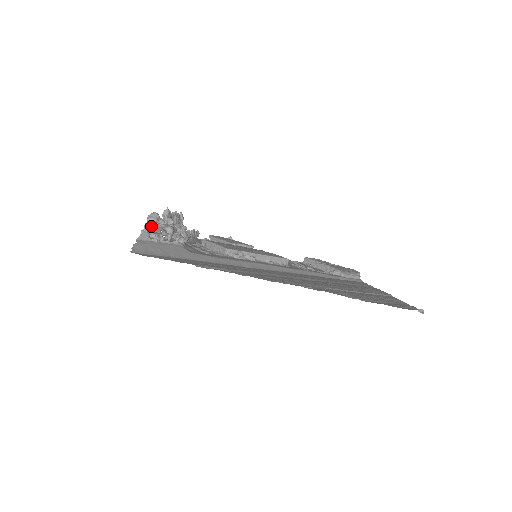
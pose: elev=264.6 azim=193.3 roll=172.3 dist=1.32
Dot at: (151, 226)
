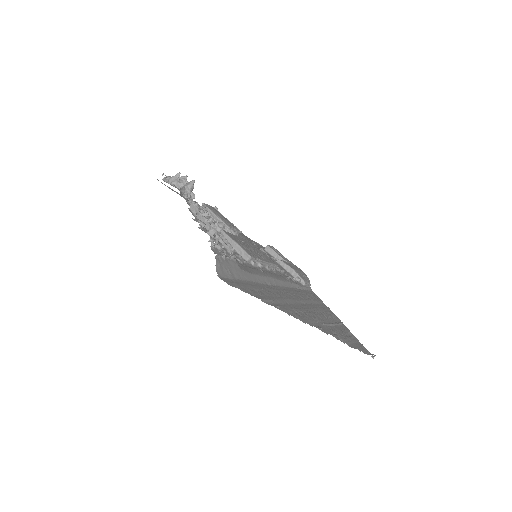
Dot at: (202, 222)
